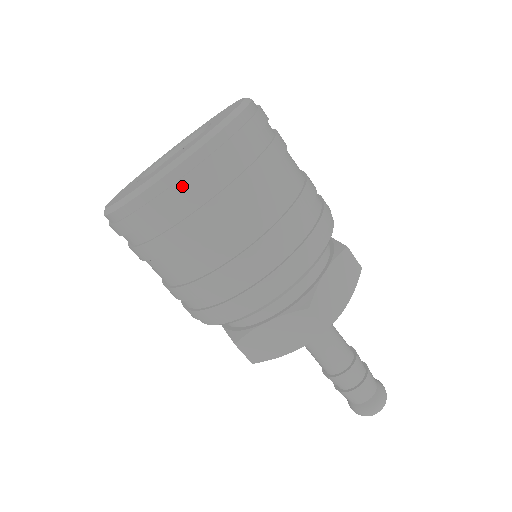
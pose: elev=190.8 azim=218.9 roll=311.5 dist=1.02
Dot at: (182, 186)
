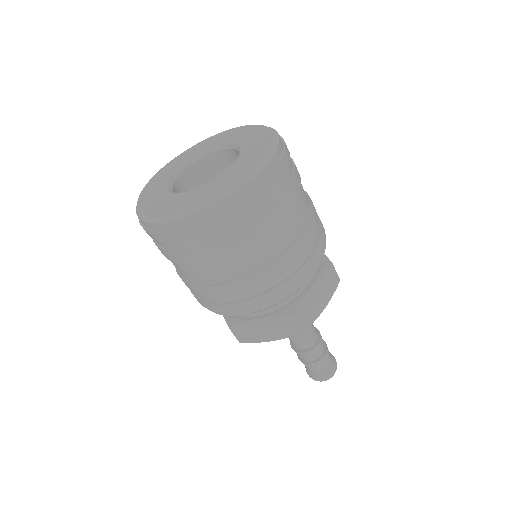
Dot at: (214, 221)
